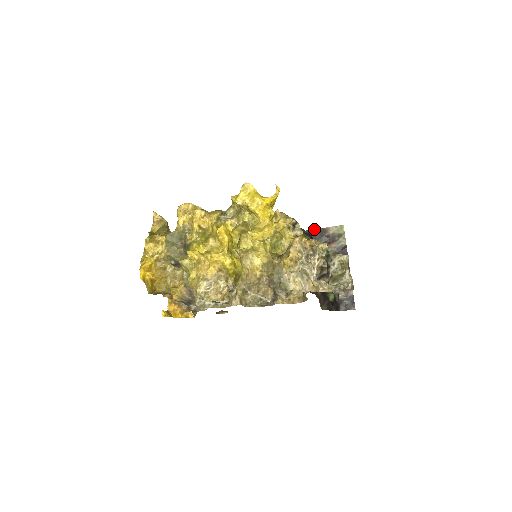
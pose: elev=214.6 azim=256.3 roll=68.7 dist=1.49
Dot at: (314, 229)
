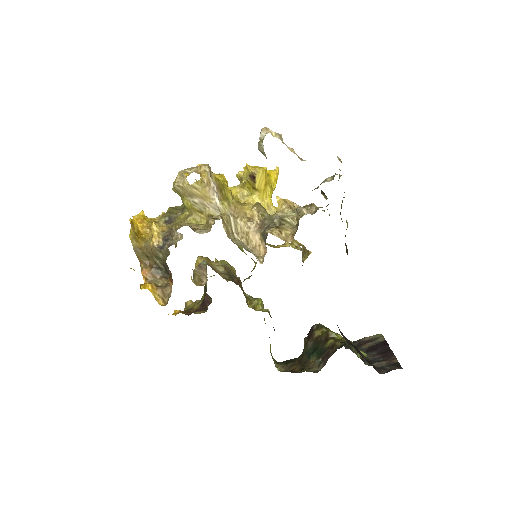
Dot at: occluded
